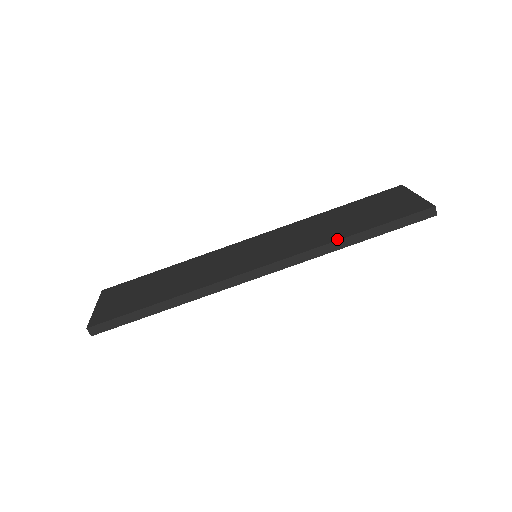
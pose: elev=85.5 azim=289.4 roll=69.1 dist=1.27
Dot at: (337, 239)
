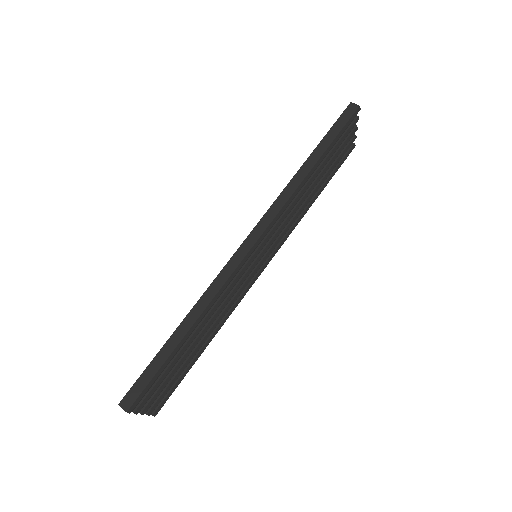
Dot at: (295, 174)
